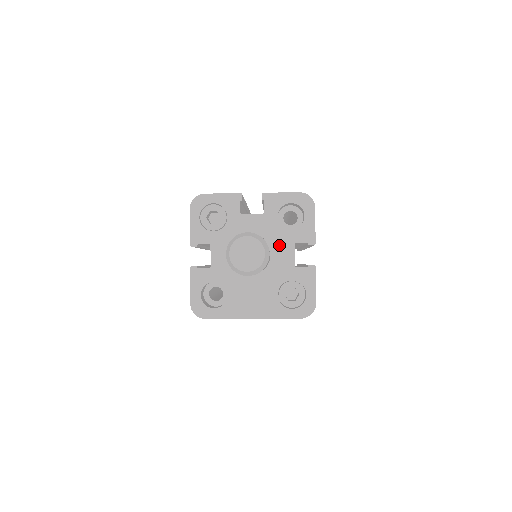
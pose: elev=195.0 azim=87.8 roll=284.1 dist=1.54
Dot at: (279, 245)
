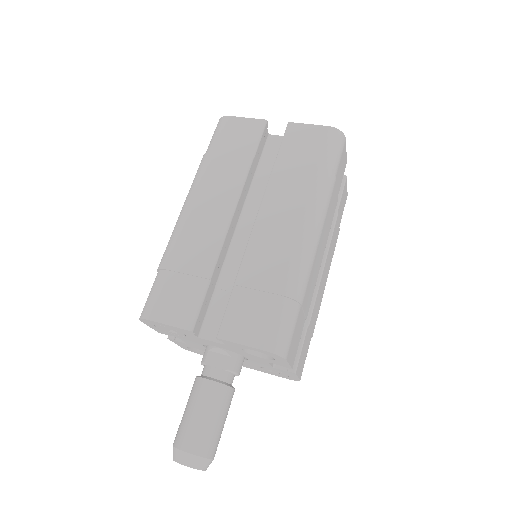
Dot at: (251, 358)
